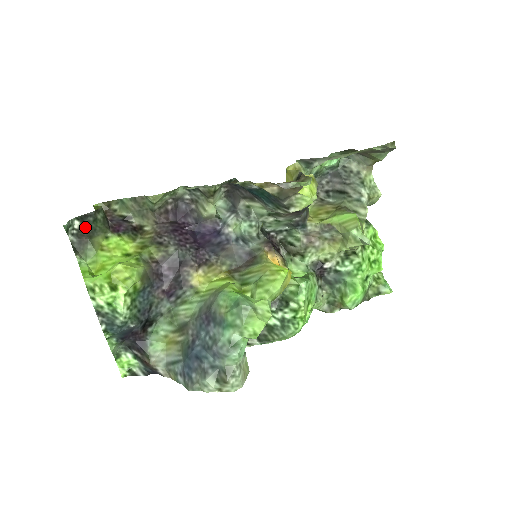
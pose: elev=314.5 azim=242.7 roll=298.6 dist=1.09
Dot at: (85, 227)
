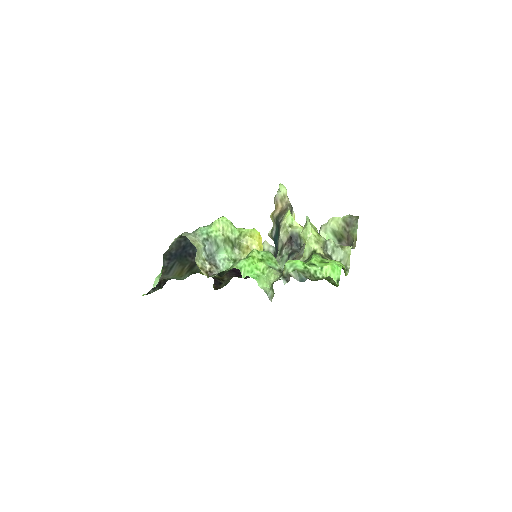
Dot at: occluded
